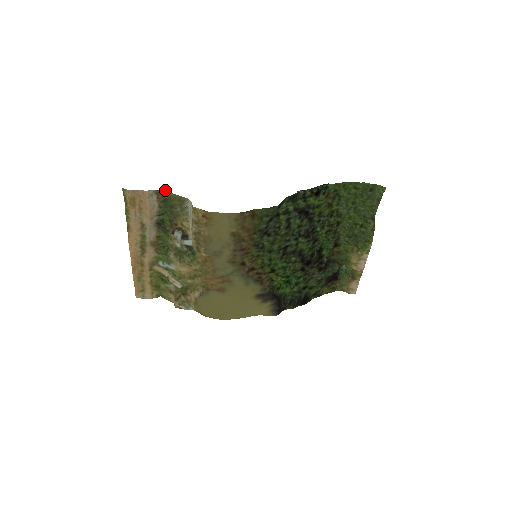
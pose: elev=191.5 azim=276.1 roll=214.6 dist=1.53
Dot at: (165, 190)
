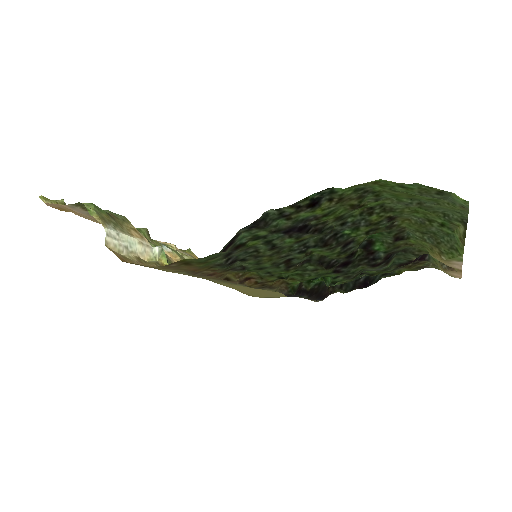
Dot at: (82, 203)
